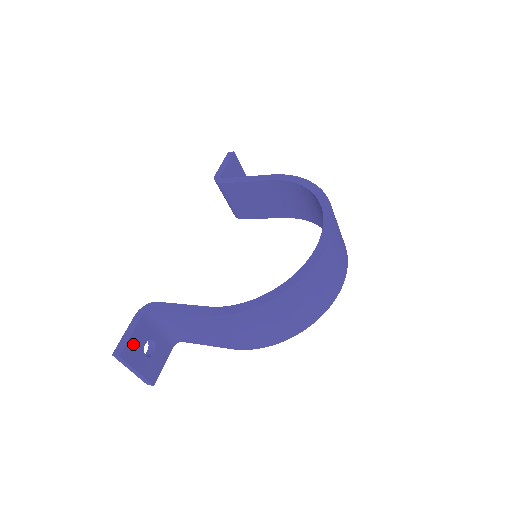
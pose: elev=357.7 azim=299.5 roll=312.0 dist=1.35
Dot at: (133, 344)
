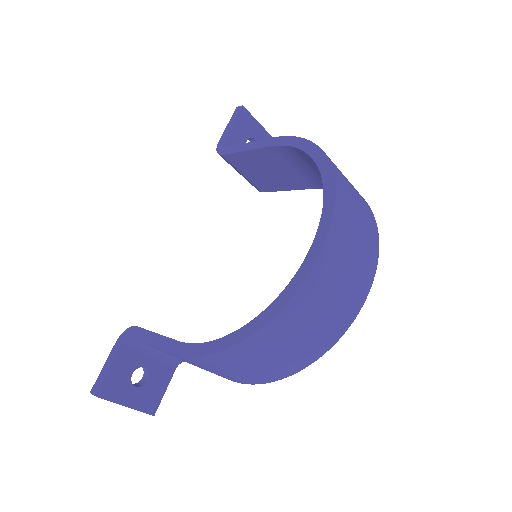
Dot at: (113, 378)
